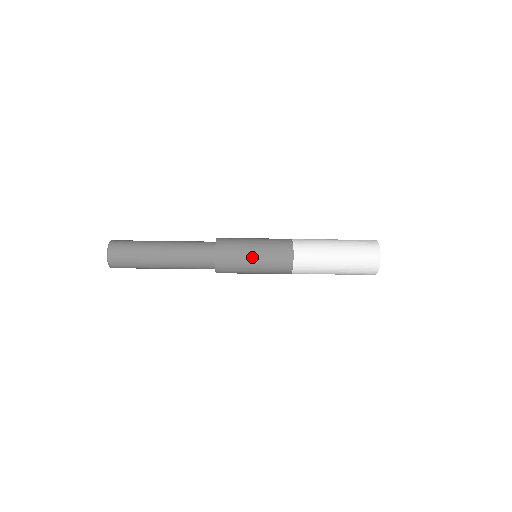
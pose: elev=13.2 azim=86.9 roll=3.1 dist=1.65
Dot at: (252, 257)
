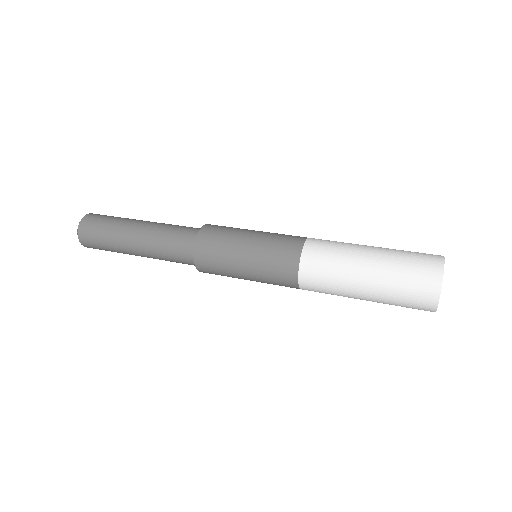
Dot at: (241, 255)
